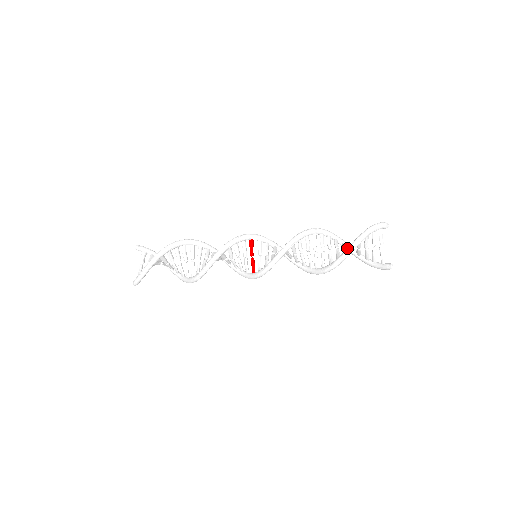
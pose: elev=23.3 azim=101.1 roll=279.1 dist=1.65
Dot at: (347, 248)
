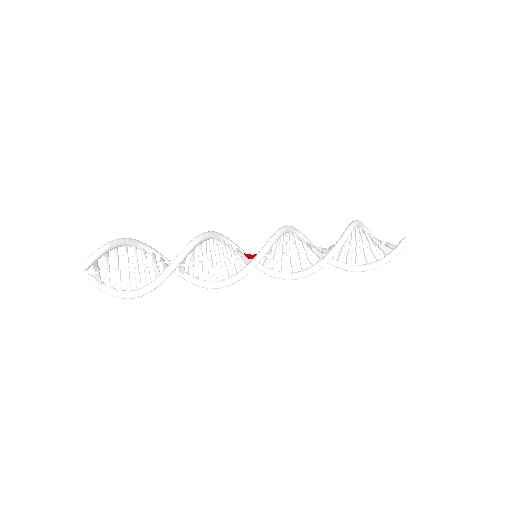
Dot at: (354, 271)
